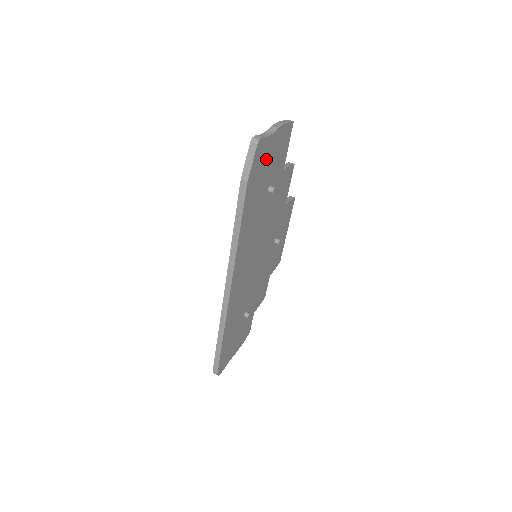
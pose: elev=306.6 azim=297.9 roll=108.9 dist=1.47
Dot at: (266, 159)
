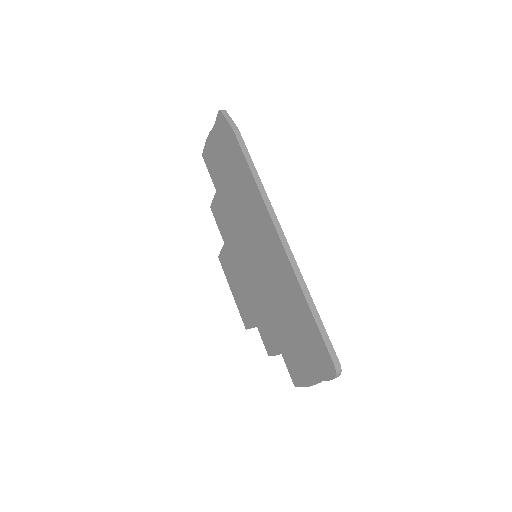
Dot at: occluded
